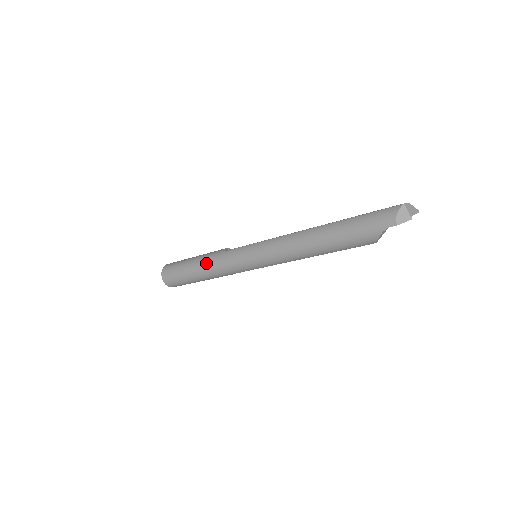
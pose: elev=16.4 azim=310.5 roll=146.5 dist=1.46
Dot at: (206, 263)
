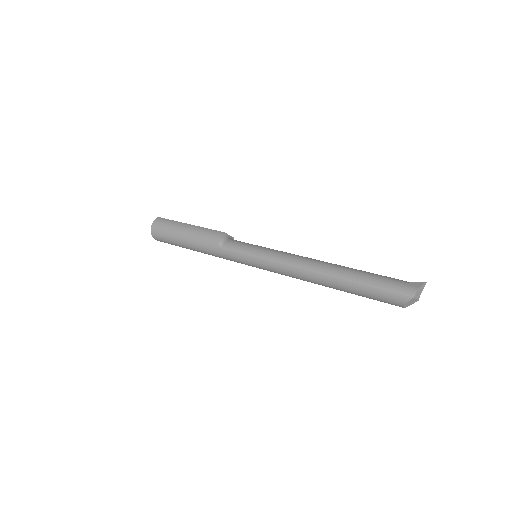
Dot at: (203, 251)
